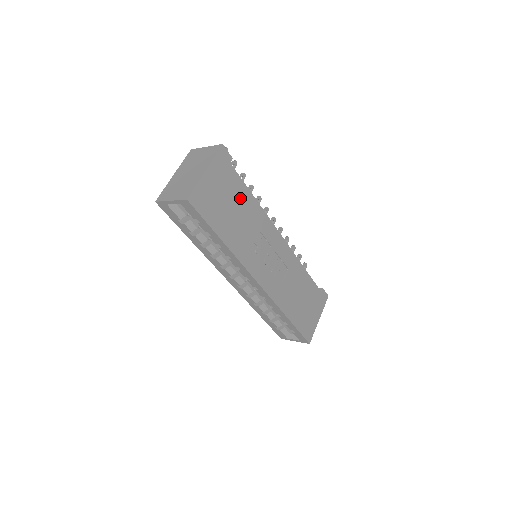
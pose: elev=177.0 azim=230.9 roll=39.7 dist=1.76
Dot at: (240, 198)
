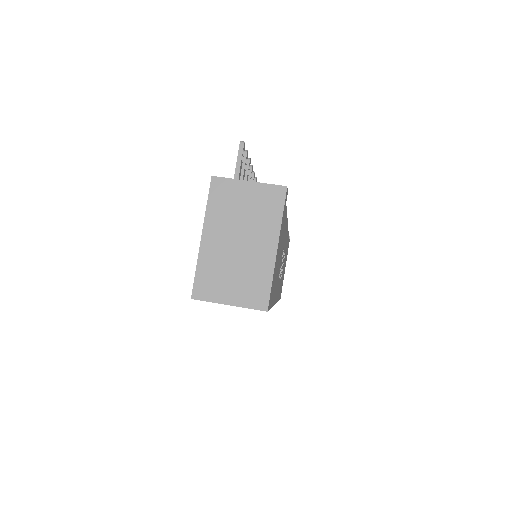
Dot at: (283, 235)
